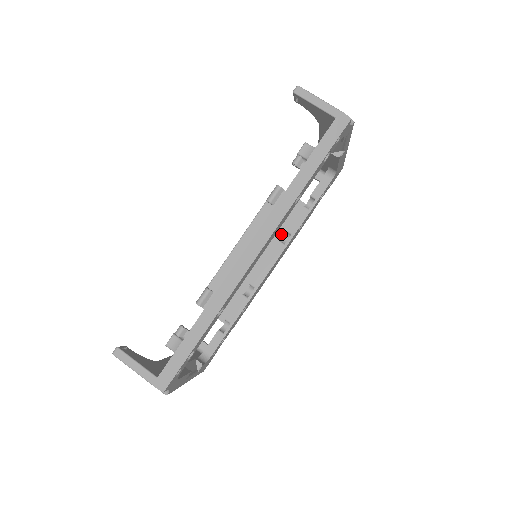
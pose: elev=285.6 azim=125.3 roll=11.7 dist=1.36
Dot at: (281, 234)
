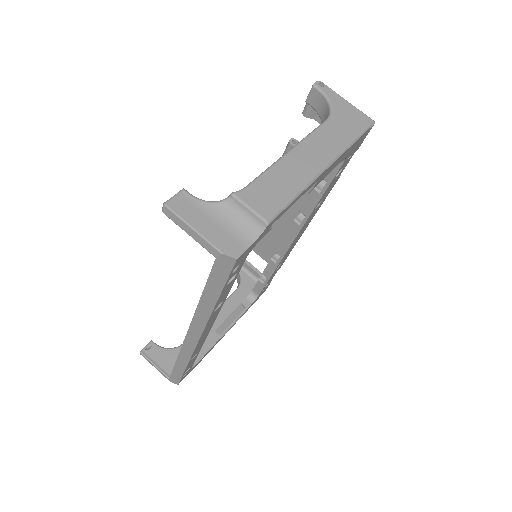
Dot at: (305, 198)
